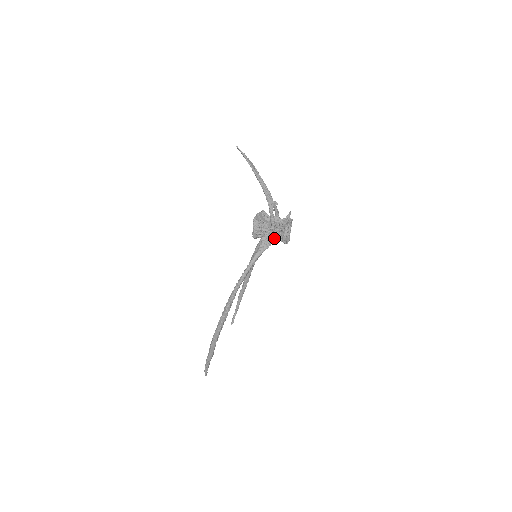
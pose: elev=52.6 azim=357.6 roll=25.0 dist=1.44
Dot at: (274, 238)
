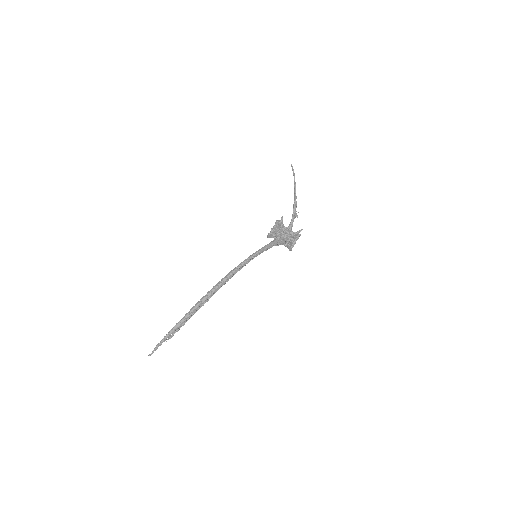
Dot at: (284, 241)
